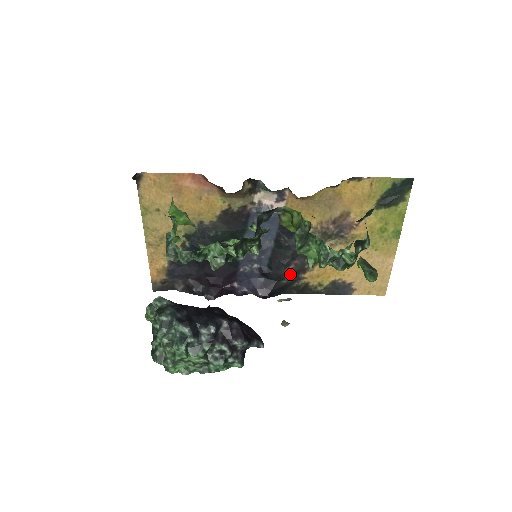
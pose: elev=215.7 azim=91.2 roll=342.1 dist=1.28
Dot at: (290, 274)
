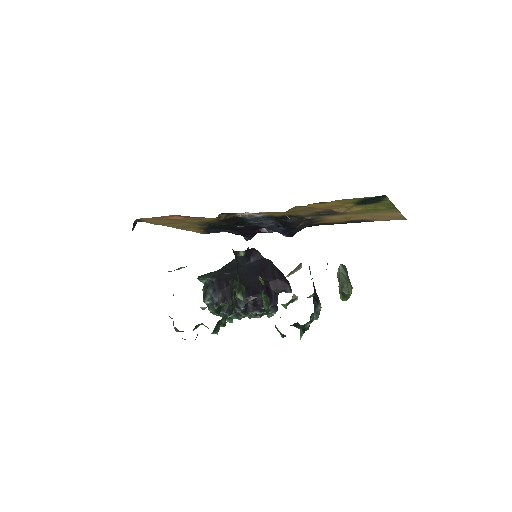
Dot at: (303, 226)
